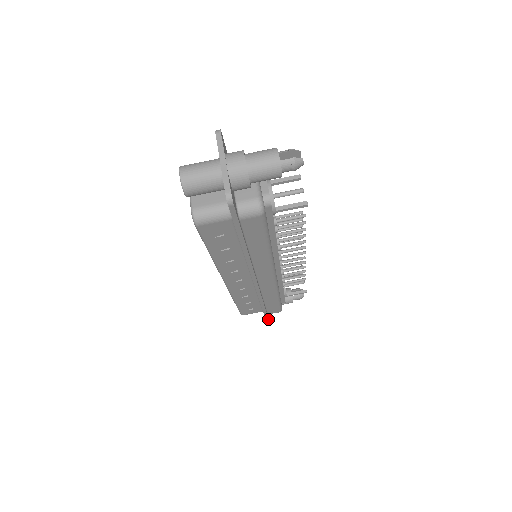
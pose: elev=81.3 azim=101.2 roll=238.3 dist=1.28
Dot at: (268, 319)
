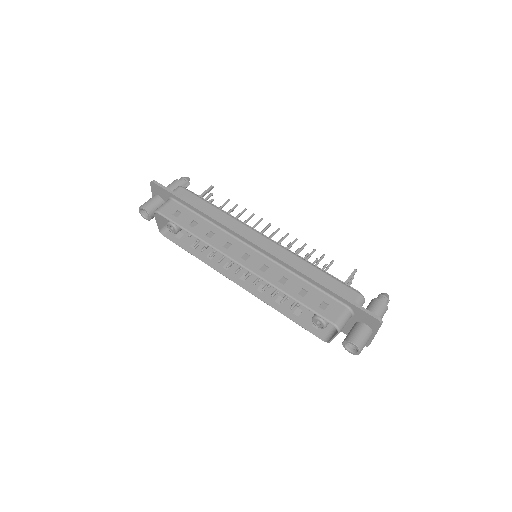
Dot at: (360, 306)
